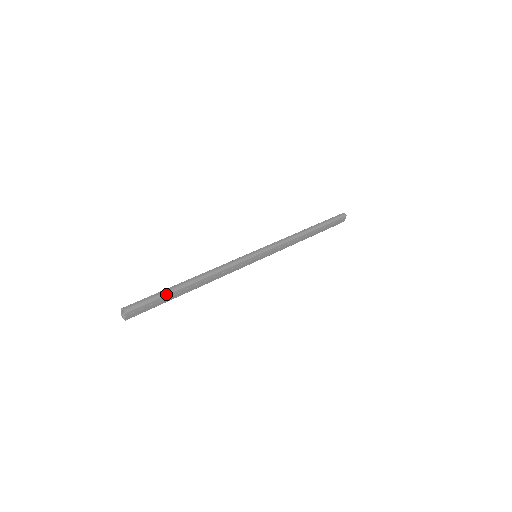
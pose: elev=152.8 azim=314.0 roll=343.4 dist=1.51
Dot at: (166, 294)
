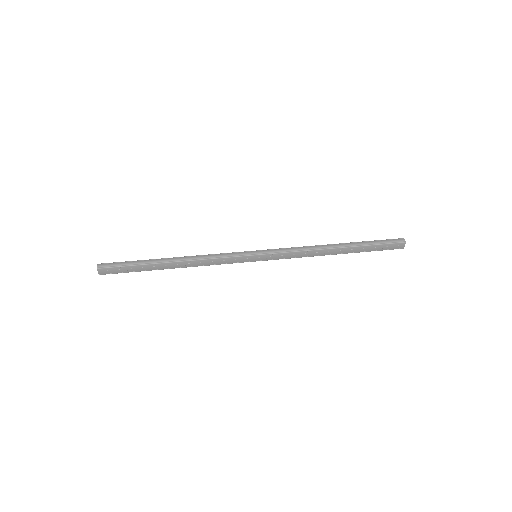
Dot at: (139, 264)
